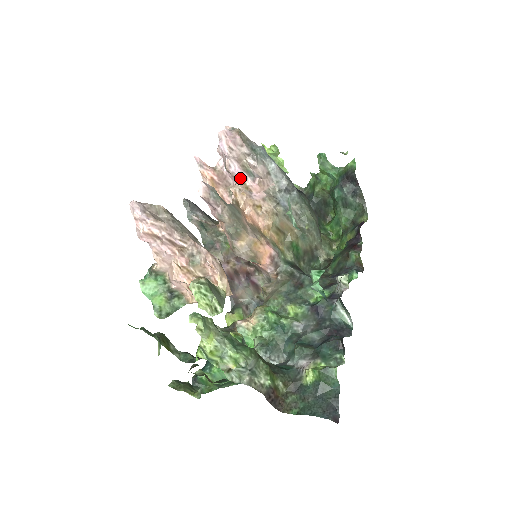
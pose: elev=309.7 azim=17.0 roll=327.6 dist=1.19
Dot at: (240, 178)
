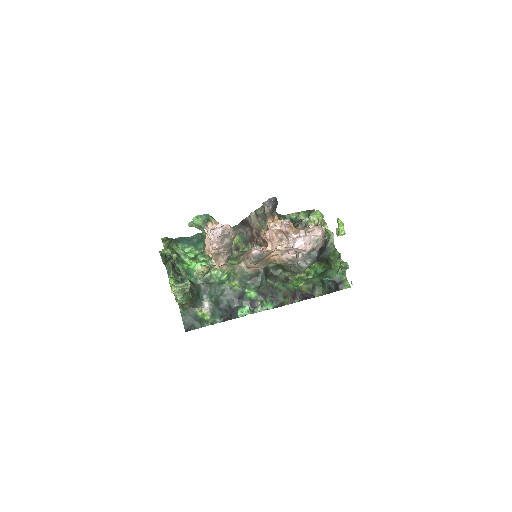
Dot at: (289, 249)
